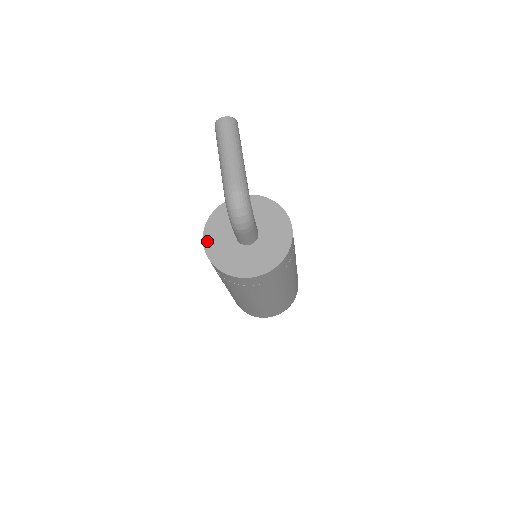
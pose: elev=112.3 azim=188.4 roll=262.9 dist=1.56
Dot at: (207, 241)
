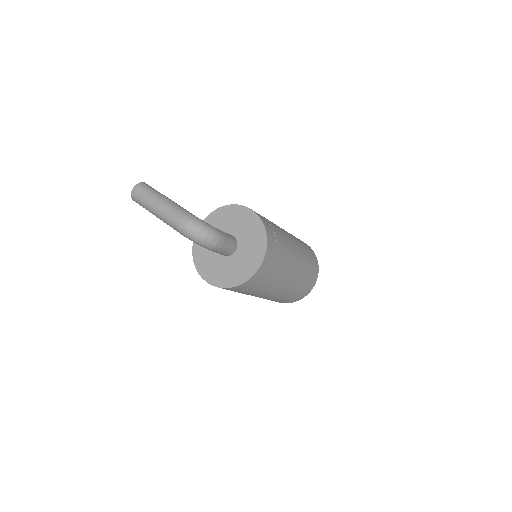
Dot at: (207, 278)
